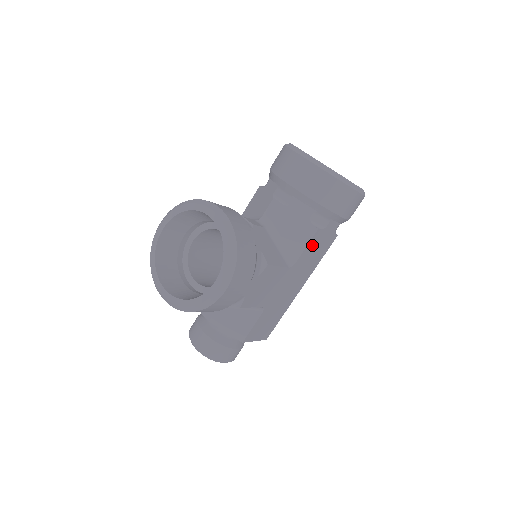
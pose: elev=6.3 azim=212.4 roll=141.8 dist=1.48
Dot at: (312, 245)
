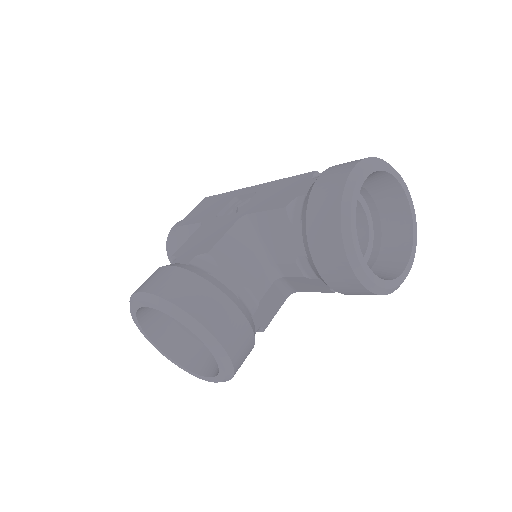
Dot at: occluded
